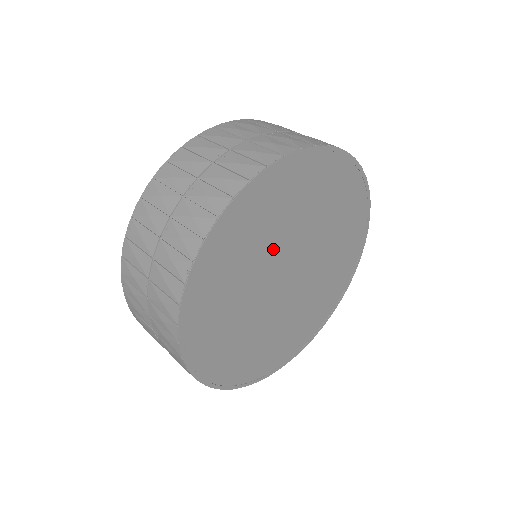
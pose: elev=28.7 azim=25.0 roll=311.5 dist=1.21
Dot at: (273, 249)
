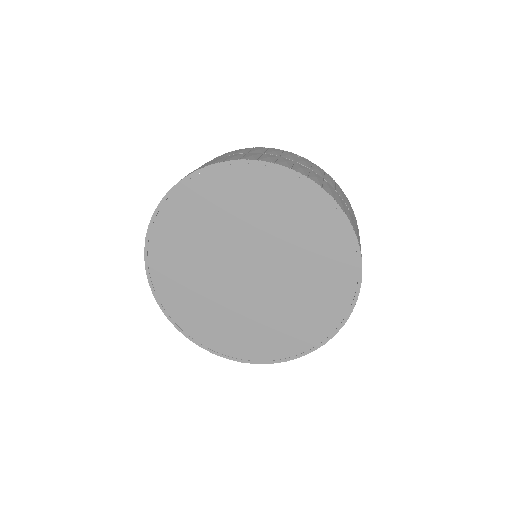
Dot at: (267, 235)
